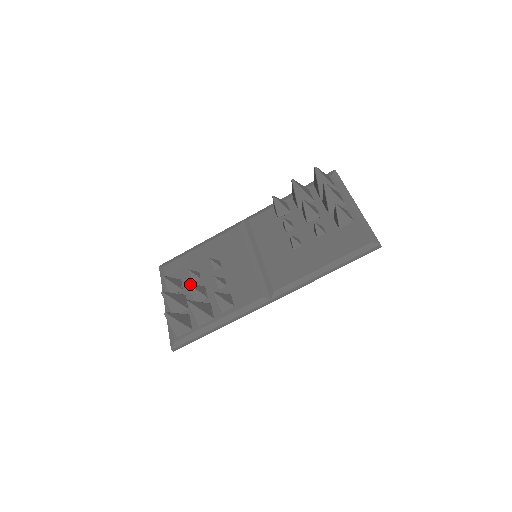
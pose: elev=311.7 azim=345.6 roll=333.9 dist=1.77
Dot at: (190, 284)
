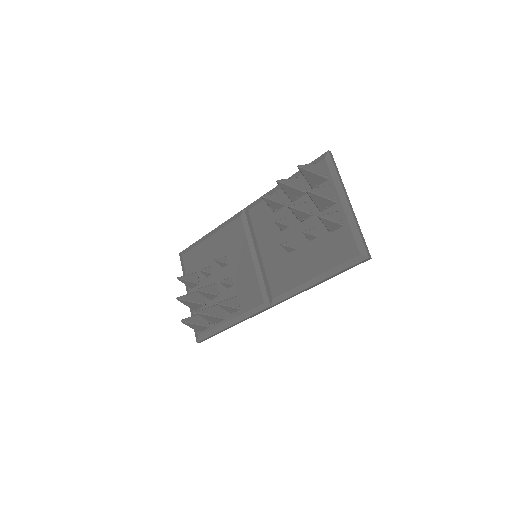
Dot at: (199, 289)
